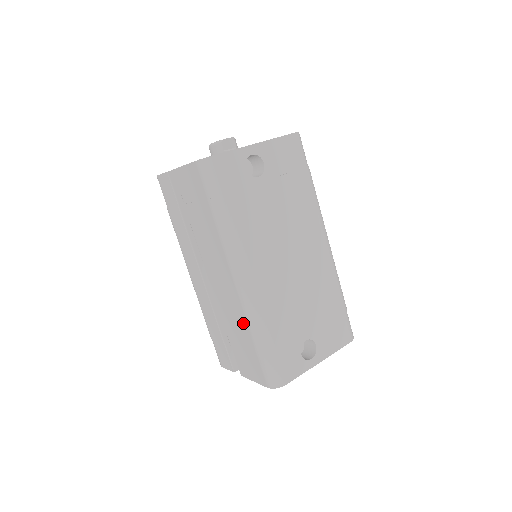
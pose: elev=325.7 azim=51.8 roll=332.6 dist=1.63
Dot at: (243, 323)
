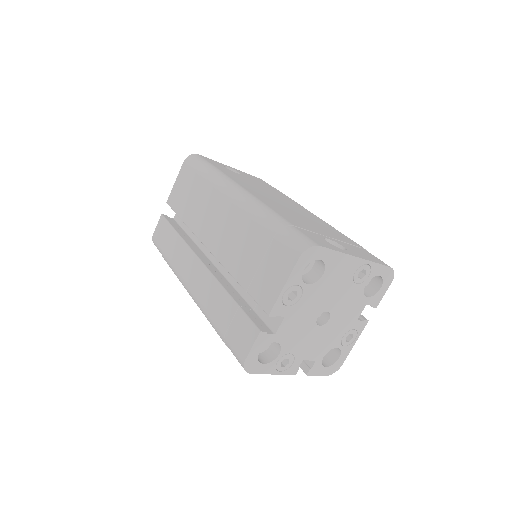
Dot at: (249, 226)
